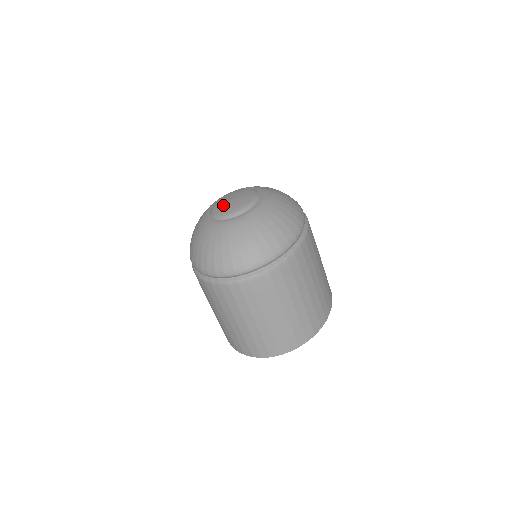
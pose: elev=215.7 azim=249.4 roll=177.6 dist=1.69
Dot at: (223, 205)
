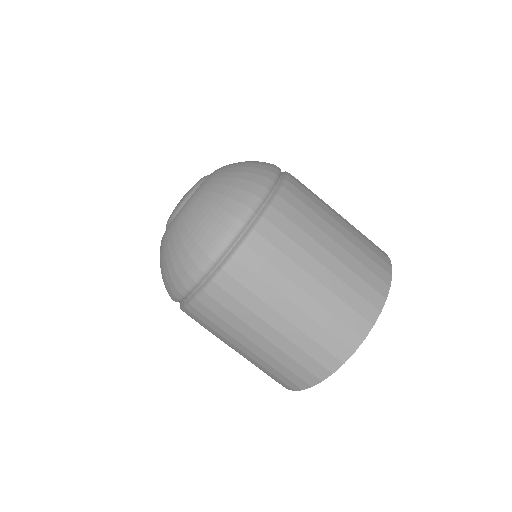
Dot at: occluded
